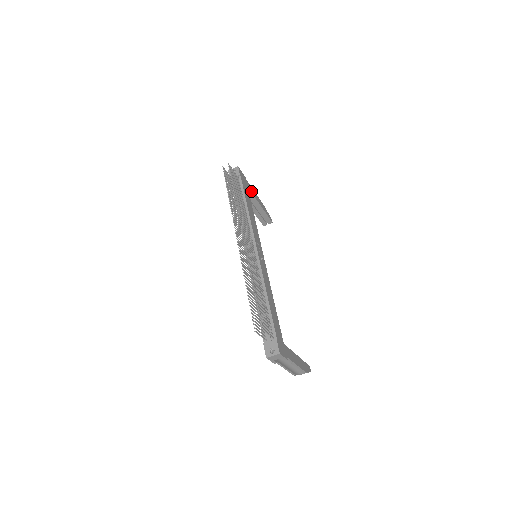
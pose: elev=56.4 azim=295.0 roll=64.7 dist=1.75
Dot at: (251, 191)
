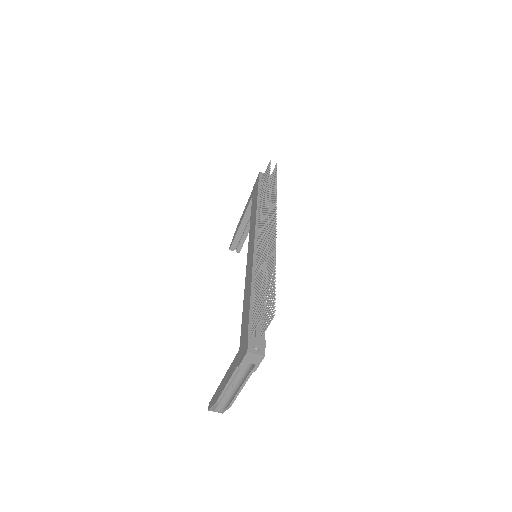
Dot at: occluded
